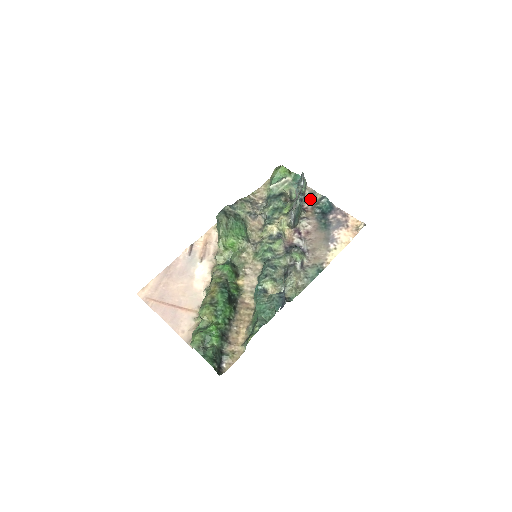
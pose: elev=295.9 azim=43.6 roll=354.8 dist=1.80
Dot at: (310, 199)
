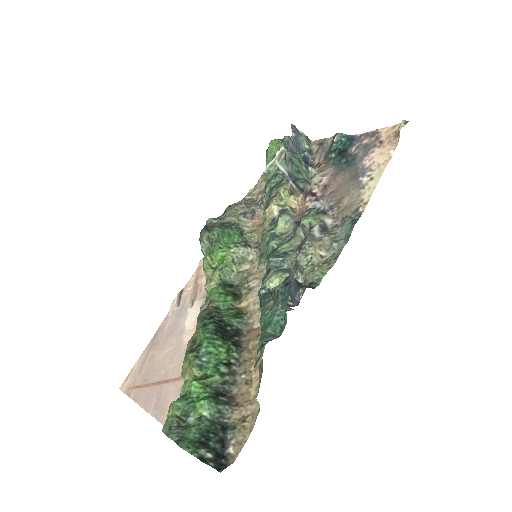
Dot at: (319, 151)
